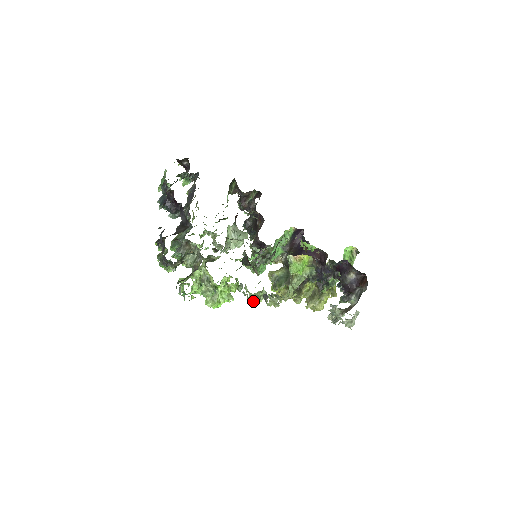
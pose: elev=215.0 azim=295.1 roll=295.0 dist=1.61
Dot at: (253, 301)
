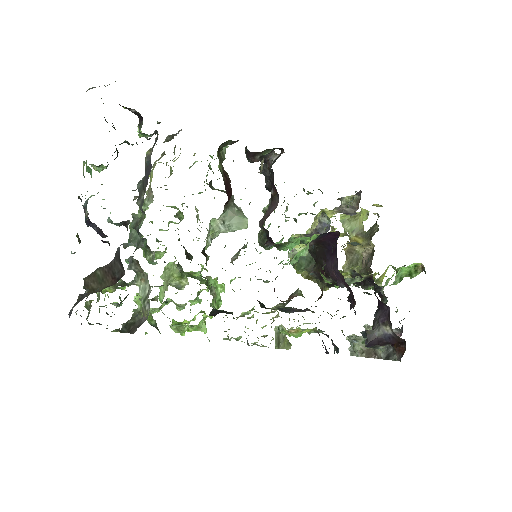
Dot at: occluded
